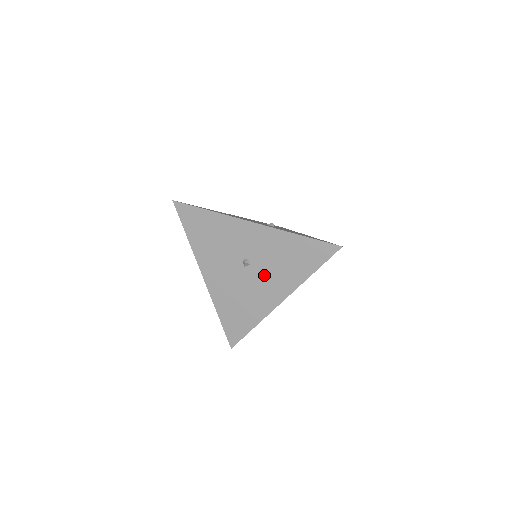
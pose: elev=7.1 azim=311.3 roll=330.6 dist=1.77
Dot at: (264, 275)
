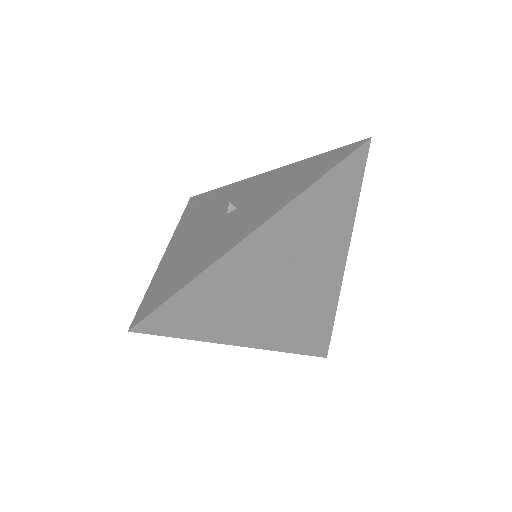
Dot at: (248, 211)
